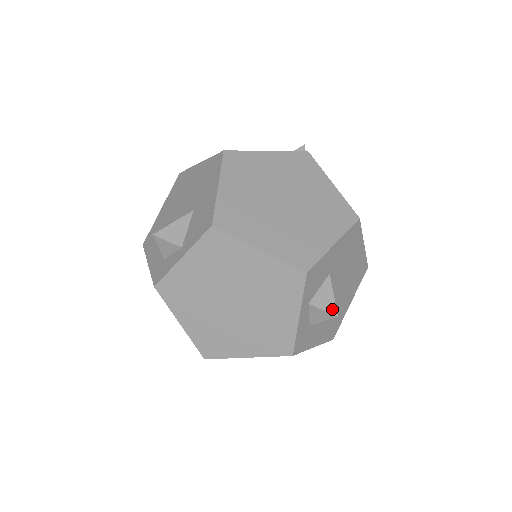
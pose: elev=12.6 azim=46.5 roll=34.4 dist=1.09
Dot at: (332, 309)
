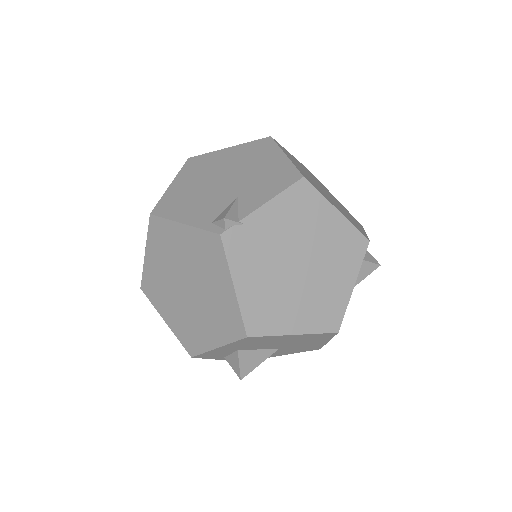
Dot at: (237, 373)
